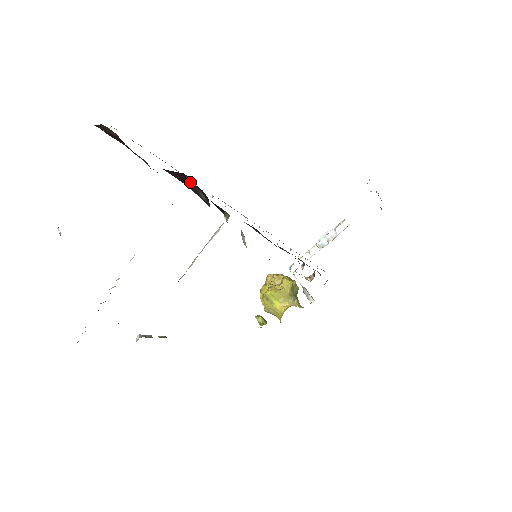
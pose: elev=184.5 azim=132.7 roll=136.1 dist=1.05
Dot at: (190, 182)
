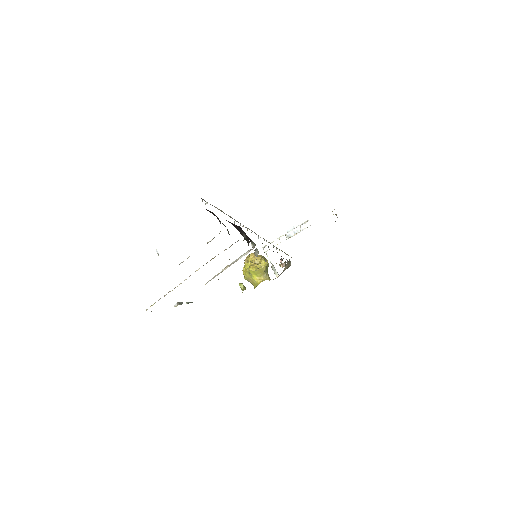
Dot at: (239, 228)
